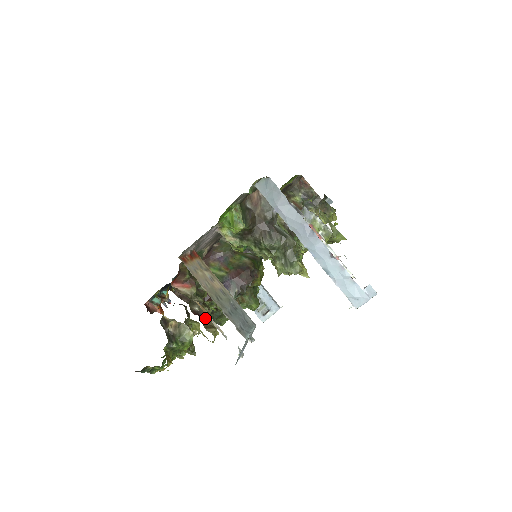
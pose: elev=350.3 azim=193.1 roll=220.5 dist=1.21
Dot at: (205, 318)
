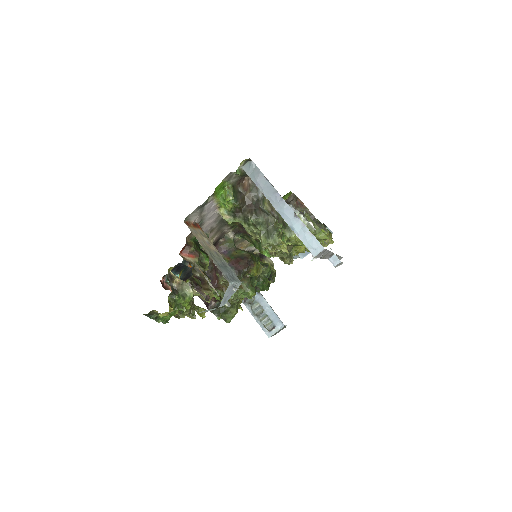
Dot at: (204, 283)
